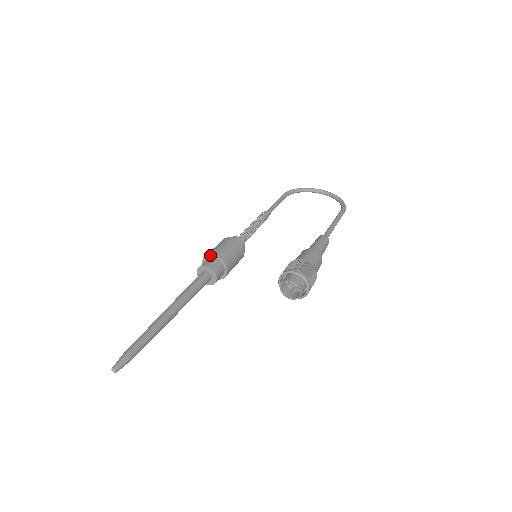
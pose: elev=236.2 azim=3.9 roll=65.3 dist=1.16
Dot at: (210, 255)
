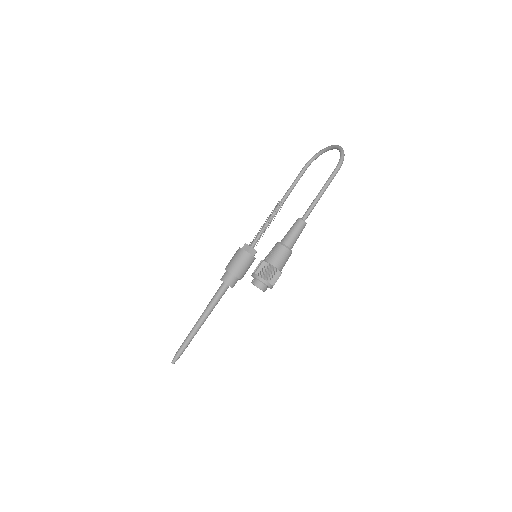
Dot at: (225, 269)
